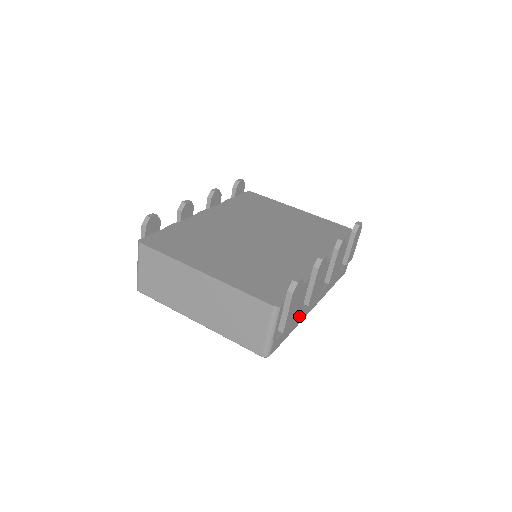
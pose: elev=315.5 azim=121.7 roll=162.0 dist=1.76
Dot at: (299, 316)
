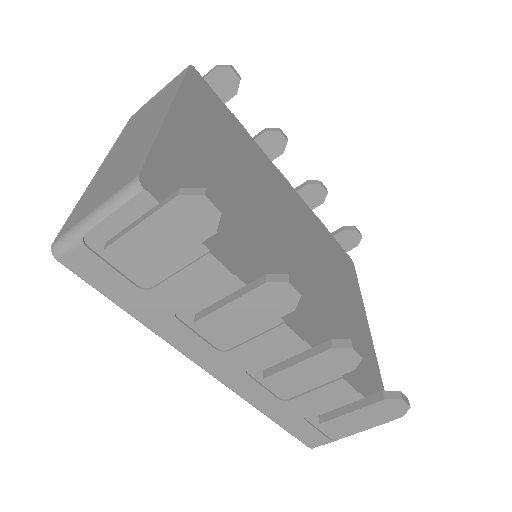
Dot at: (170, 318)
